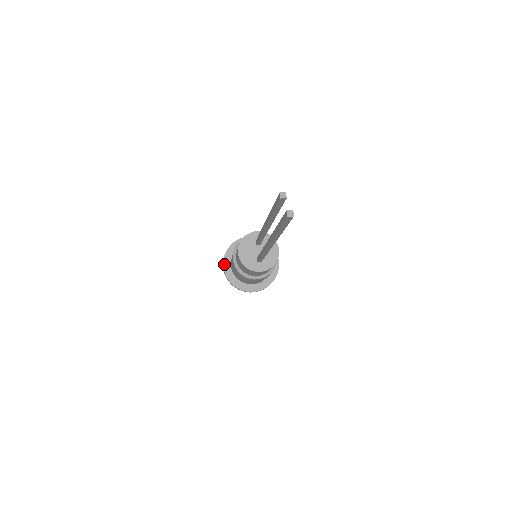
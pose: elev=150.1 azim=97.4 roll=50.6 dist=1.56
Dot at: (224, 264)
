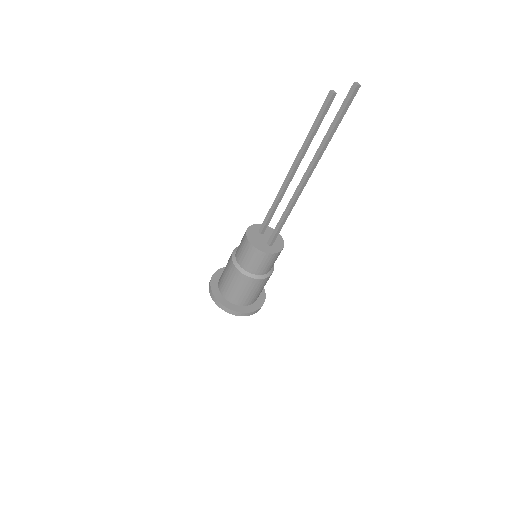
Dot at: (214, 293)
